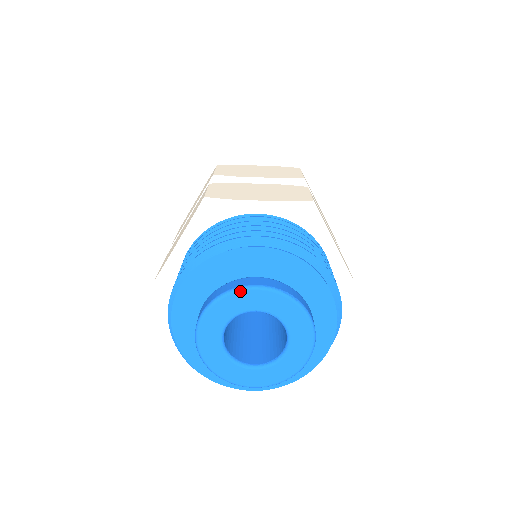
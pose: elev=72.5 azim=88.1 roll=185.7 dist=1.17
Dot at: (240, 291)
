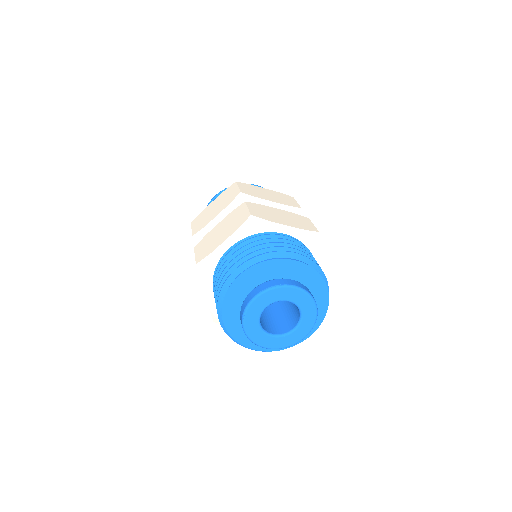
Dot at: (250, 306)
